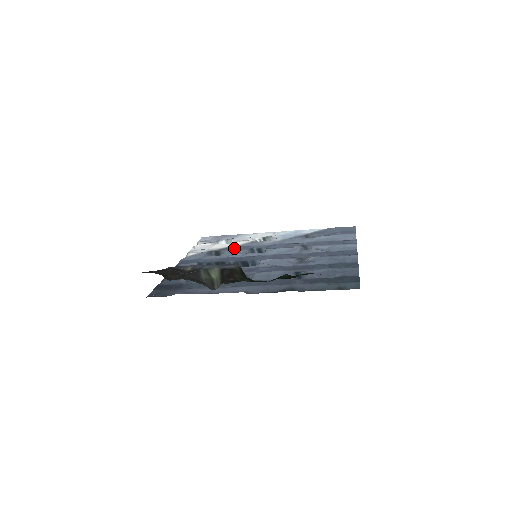
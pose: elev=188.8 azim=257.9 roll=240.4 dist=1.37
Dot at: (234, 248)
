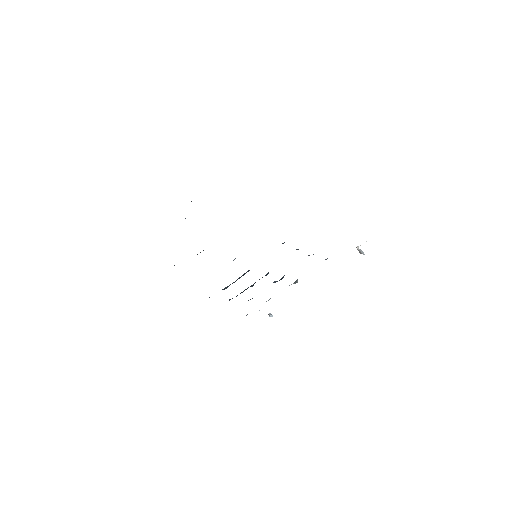
Dot at: occluded
